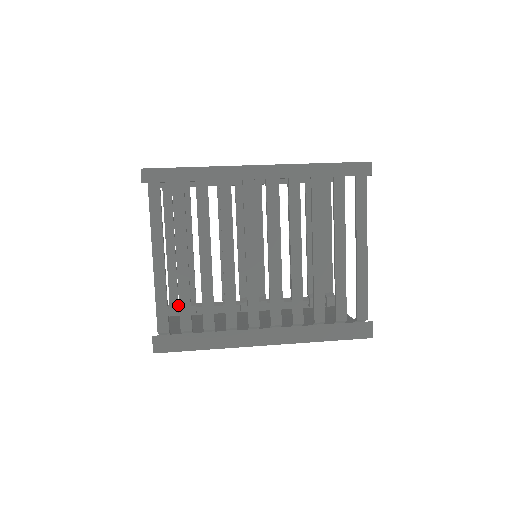
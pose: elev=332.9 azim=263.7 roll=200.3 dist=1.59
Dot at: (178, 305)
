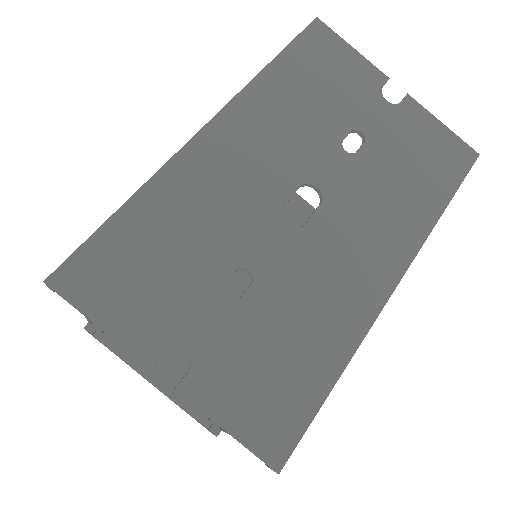
Dot at: occluded
